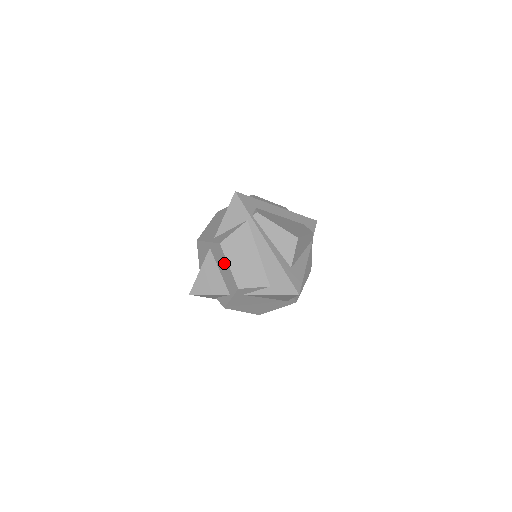
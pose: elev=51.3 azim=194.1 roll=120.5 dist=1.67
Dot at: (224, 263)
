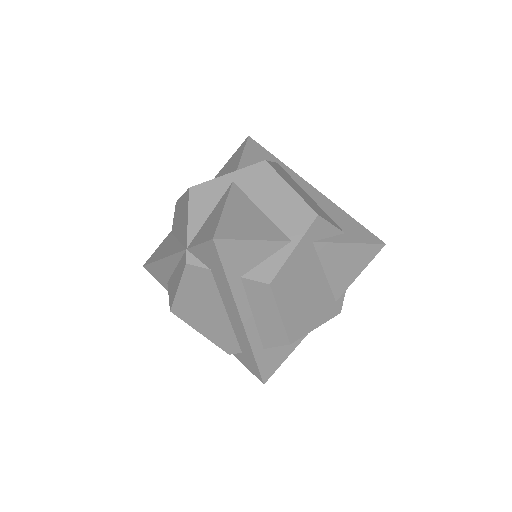
Dot at: (276, 187)
